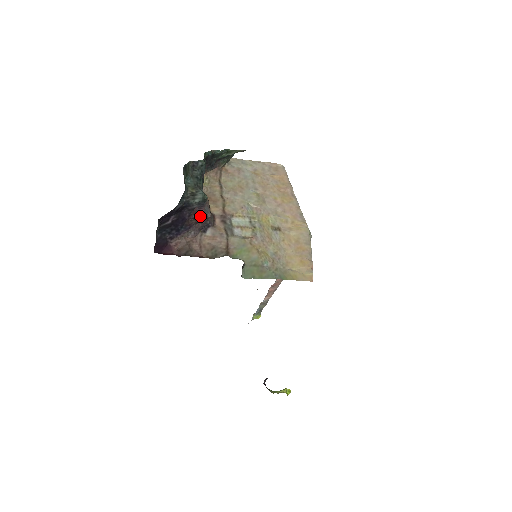
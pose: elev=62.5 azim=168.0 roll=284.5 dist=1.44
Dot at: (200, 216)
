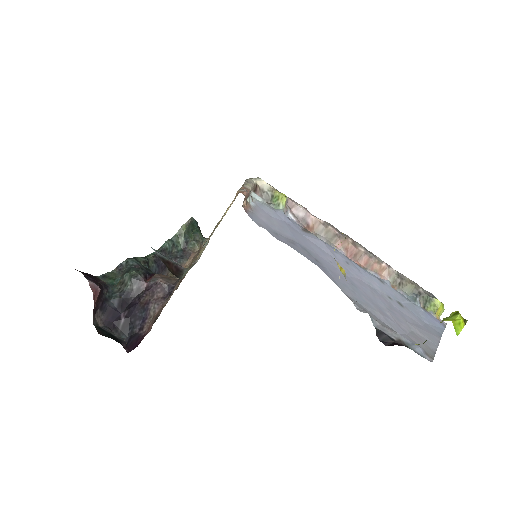
Dot at: (149, 289)
